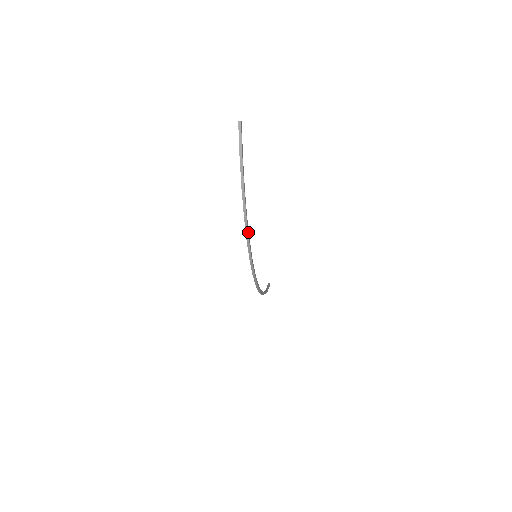
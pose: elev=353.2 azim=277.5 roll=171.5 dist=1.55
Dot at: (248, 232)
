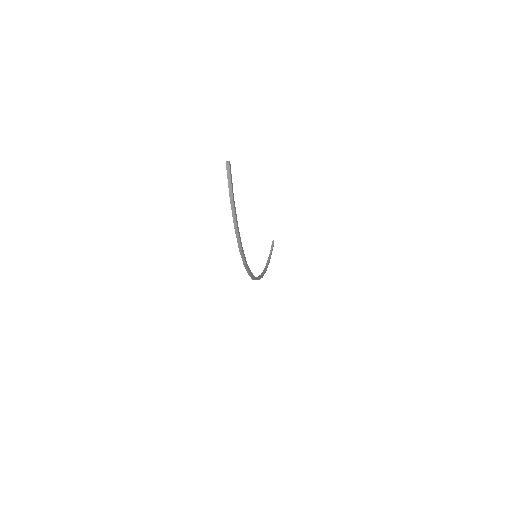
Dot at: (245, 259)
